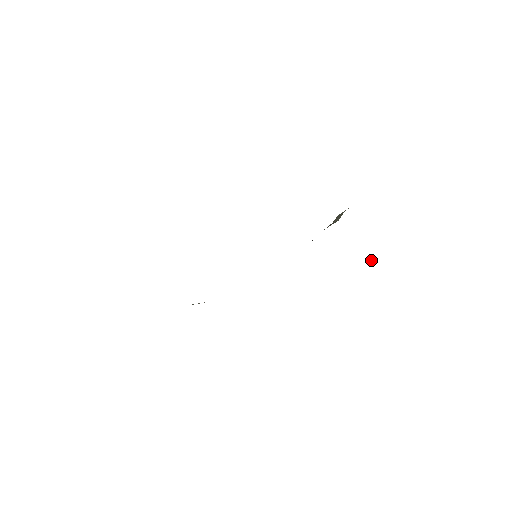
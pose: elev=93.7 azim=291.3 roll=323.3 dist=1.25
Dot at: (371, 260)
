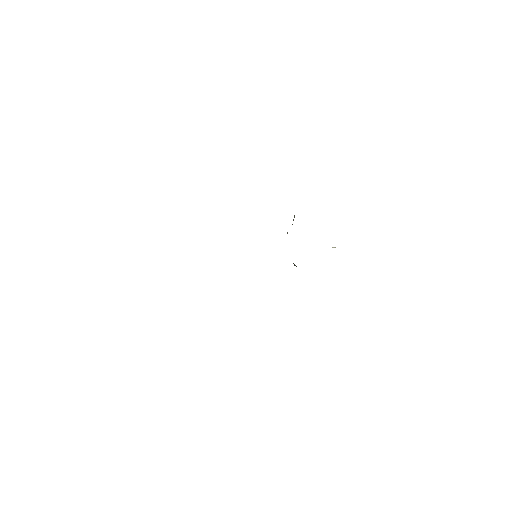
Dot at: (334, 247)
